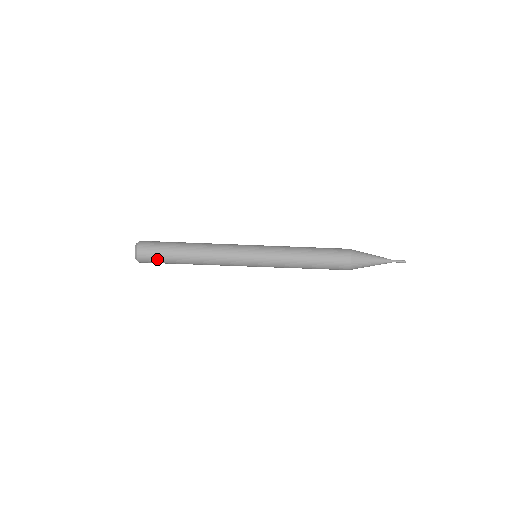
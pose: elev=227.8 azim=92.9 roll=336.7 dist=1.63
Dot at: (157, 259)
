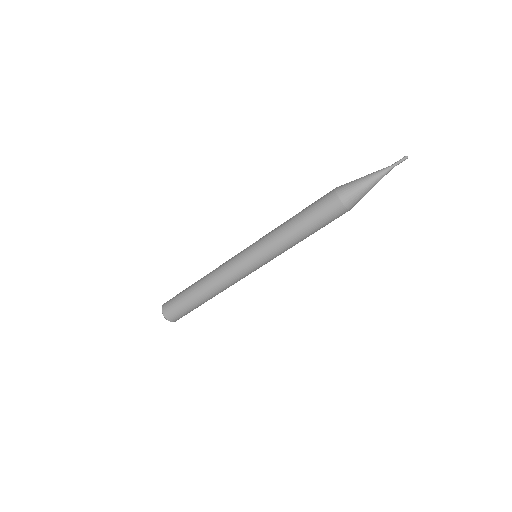
Dot at: (175, 303)
